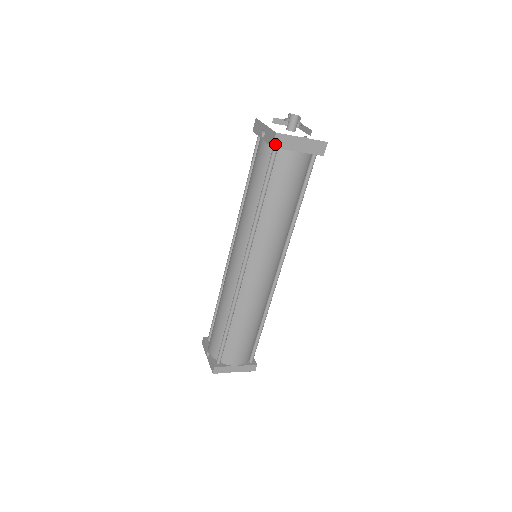
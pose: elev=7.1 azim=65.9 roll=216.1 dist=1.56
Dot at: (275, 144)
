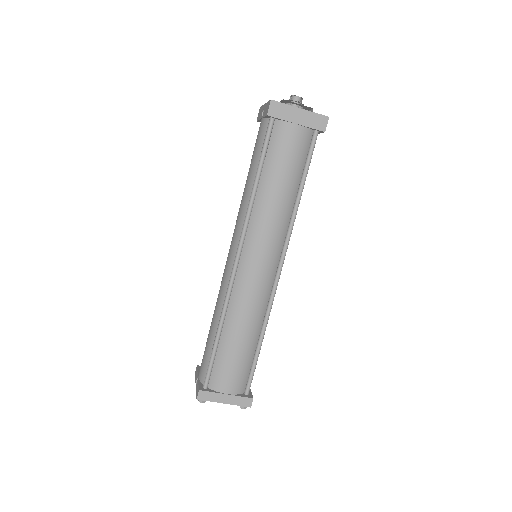
Dot at: (270, 112)
